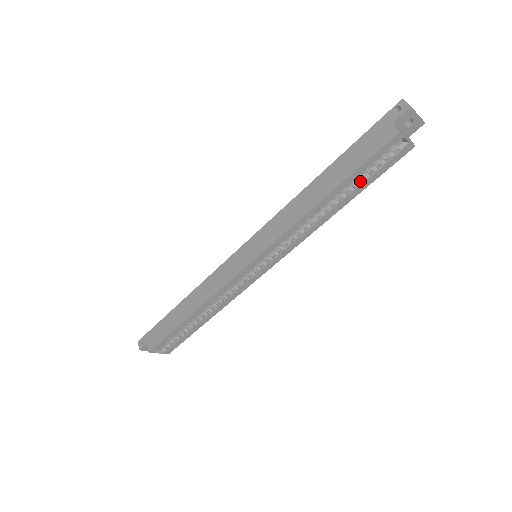
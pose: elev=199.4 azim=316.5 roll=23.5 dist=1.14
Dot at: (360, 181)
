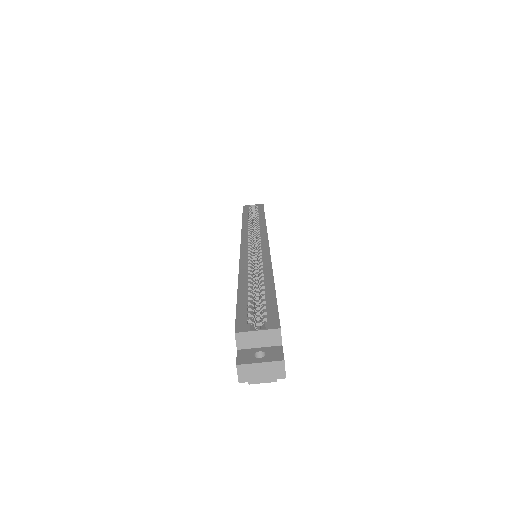
Dot at: (256, 215)
